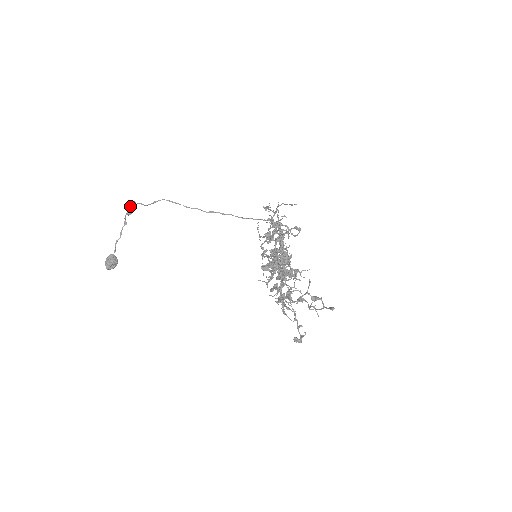
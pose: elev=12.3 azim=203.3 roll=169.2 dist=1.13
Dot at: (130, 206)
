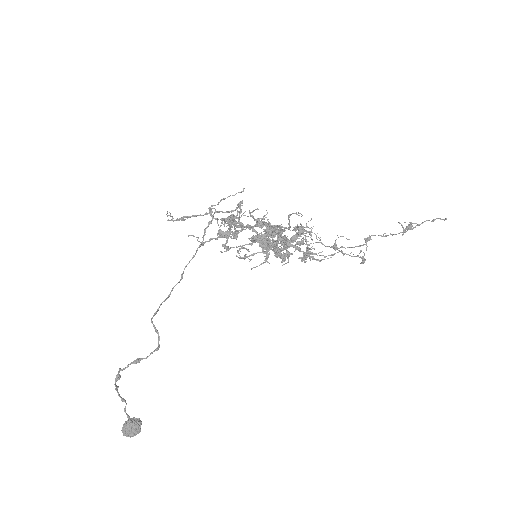
Dot at: (119, 371)
